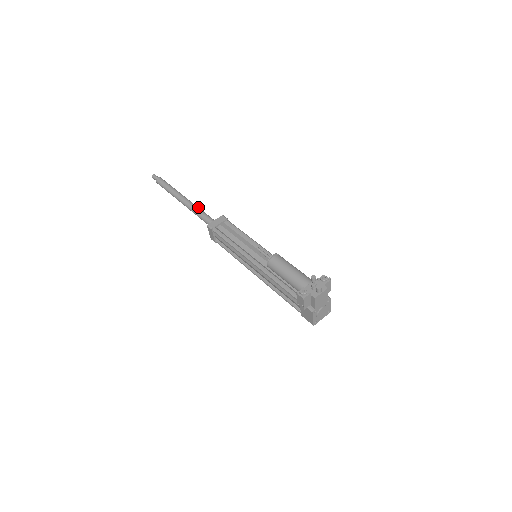
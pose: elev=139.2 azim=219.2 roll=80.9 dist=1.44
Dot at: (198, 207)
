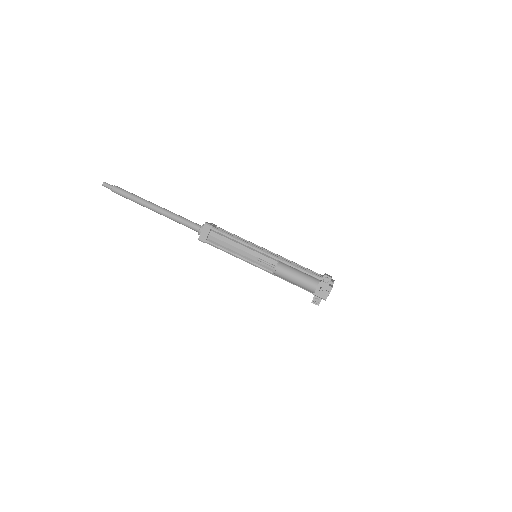
Dot at: (174, 214)
